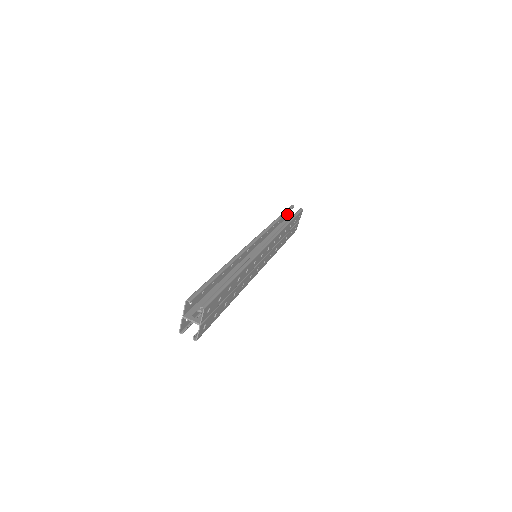
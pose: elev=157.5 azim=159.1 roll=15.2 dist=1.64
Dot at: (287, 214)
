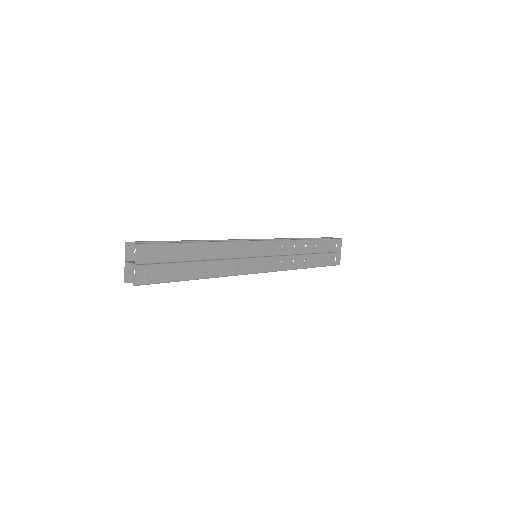
Dot at: occluded
